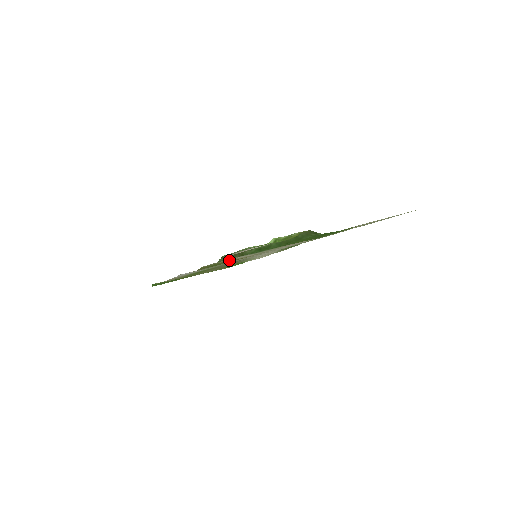
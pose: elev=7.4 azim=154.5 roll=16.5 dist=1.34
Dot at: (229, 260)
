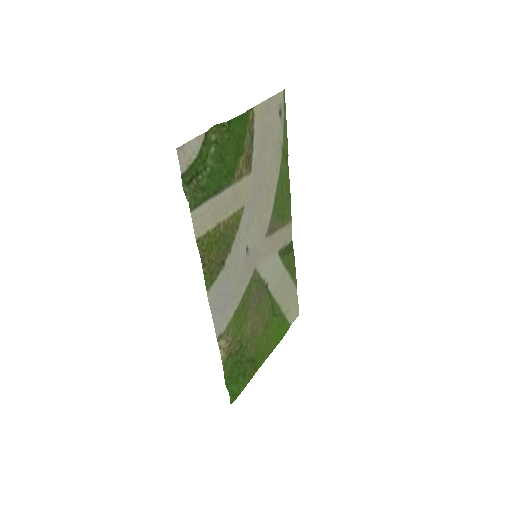
Dot at: (213, 227)
